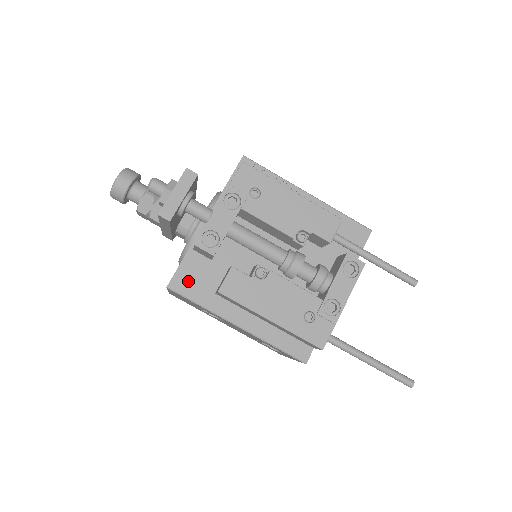
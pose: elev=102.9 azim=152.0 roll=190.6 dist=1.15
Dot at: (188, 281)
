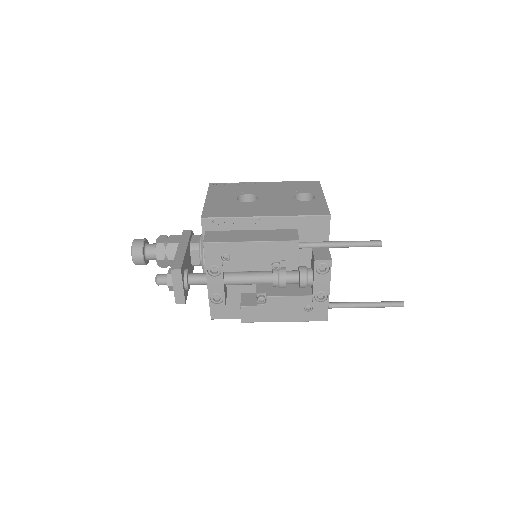
Dot at: (221, 311)
